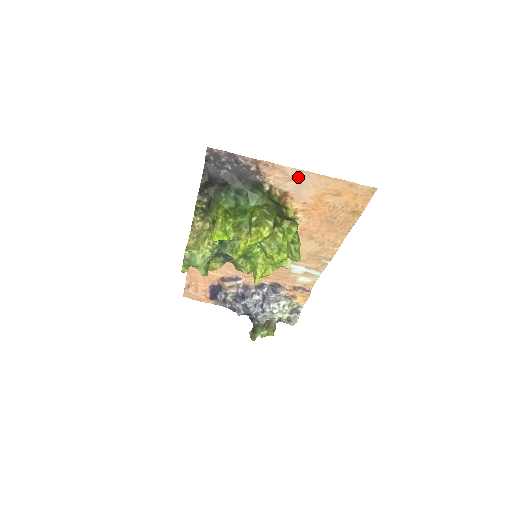
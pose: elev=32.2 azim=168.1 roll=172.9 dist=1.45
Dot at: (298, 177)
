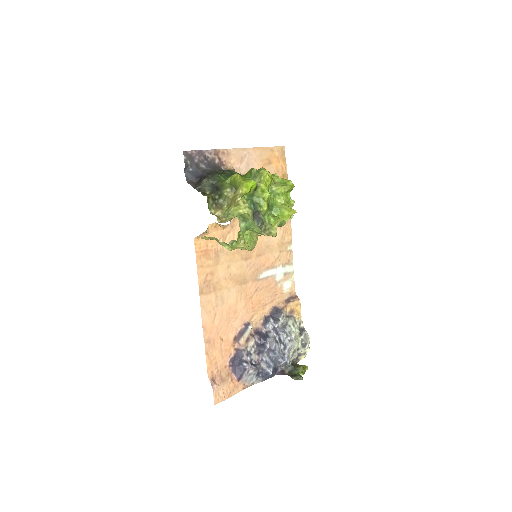
Dot at: (244, 156)
